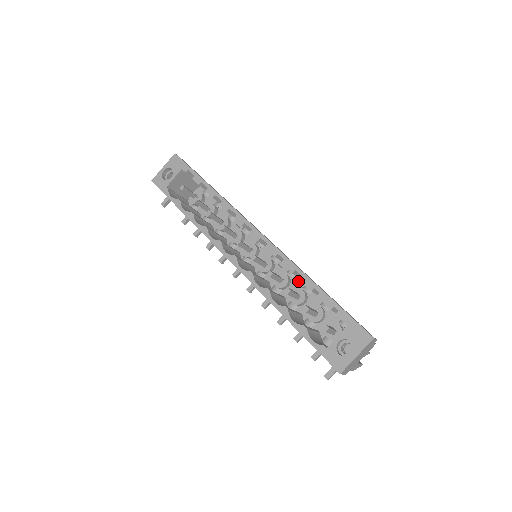
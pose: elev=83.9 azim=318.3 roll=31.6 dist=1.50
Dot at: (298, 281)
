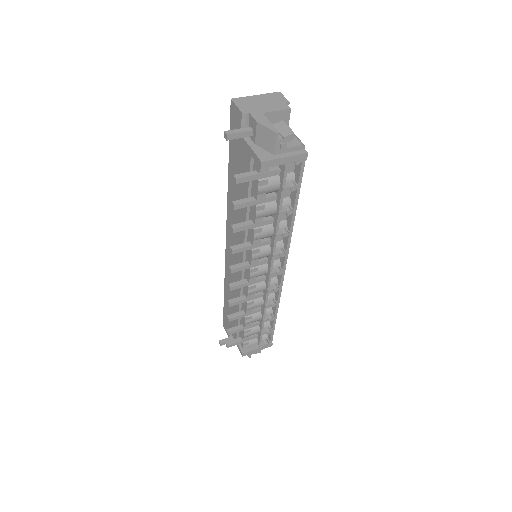
Dot at: occluded
